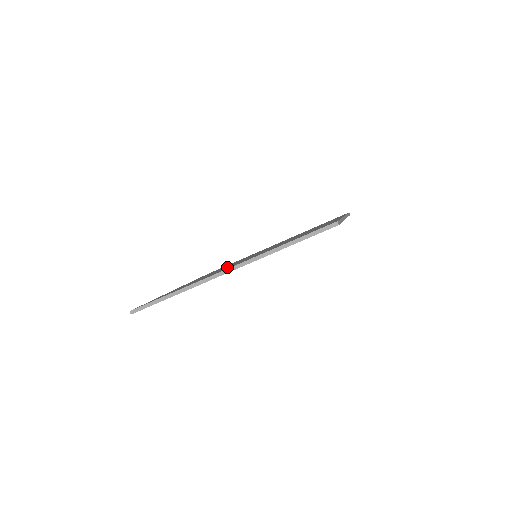
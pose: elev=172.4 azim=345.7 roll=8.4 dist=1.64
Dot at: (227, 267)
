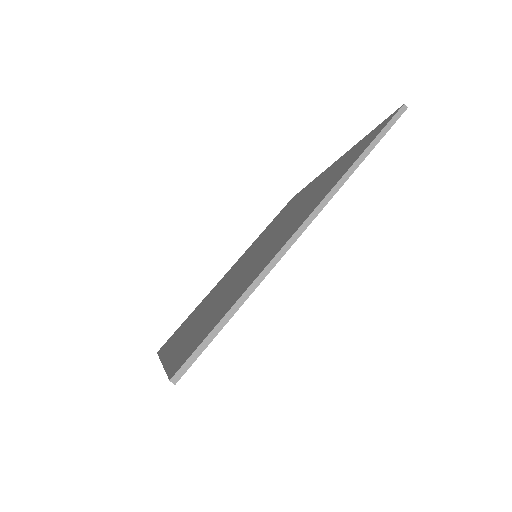
Dot at: (254, 263)
